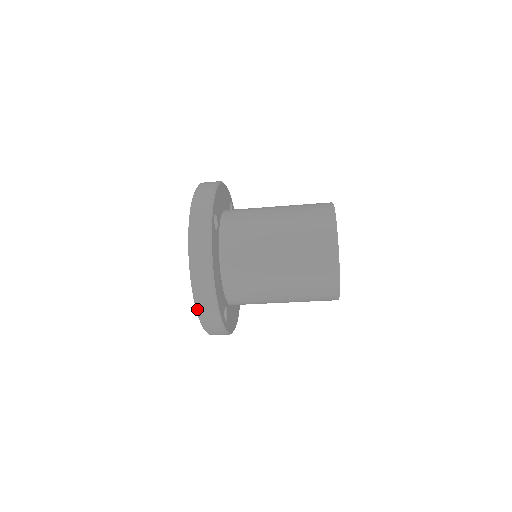
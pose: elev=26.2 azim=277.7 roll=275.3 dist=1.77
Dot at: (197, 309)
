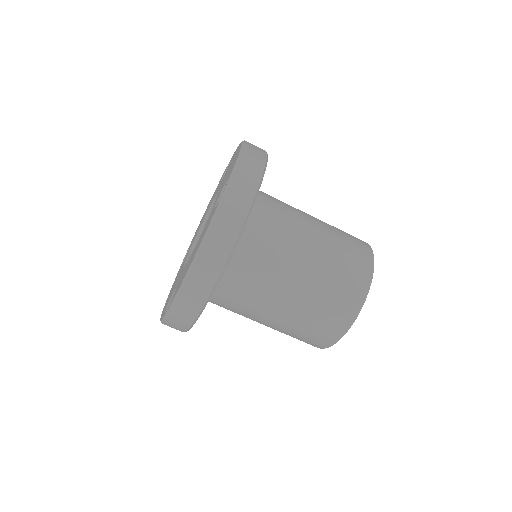
Dot at: (175, 301)
